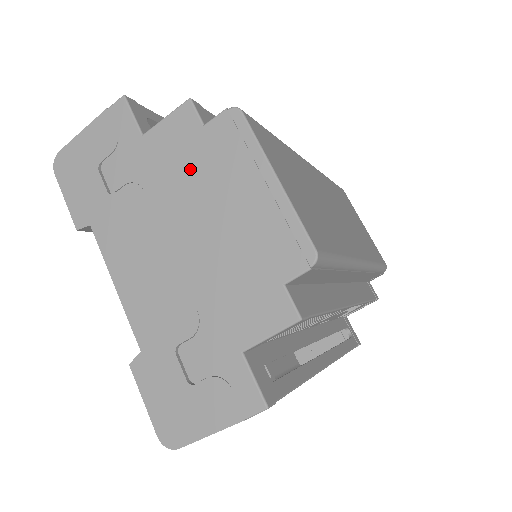
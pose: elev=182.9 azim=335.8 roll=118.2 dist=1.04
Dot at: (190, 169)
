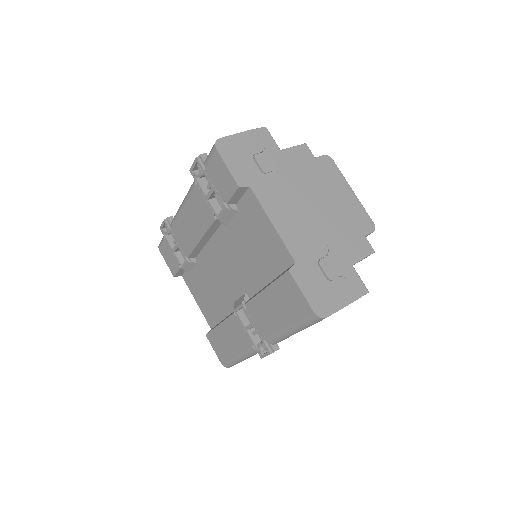
Dot at: (311, 175)
